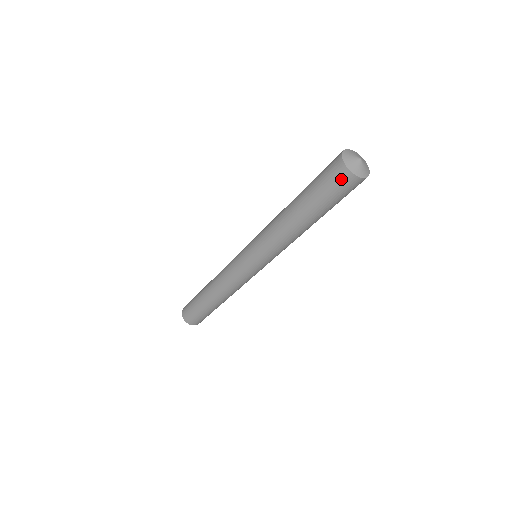
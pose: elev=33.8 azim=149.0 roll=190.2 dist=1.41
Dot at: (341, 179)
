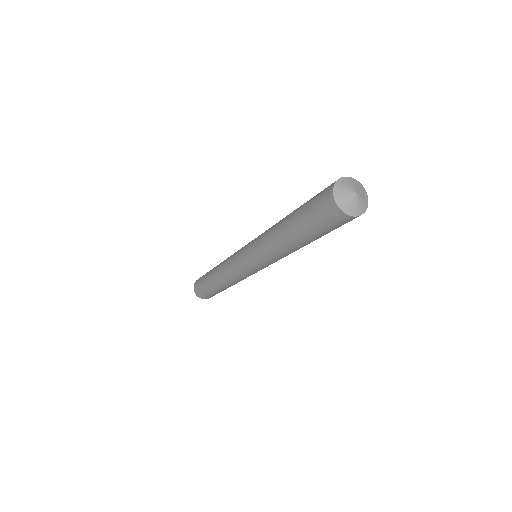
Dot at: (326, 207)
